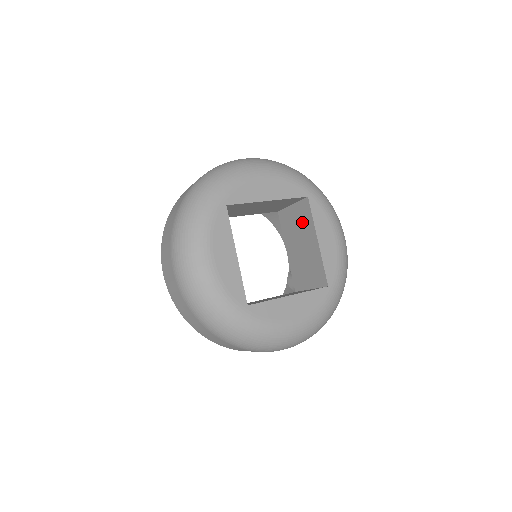
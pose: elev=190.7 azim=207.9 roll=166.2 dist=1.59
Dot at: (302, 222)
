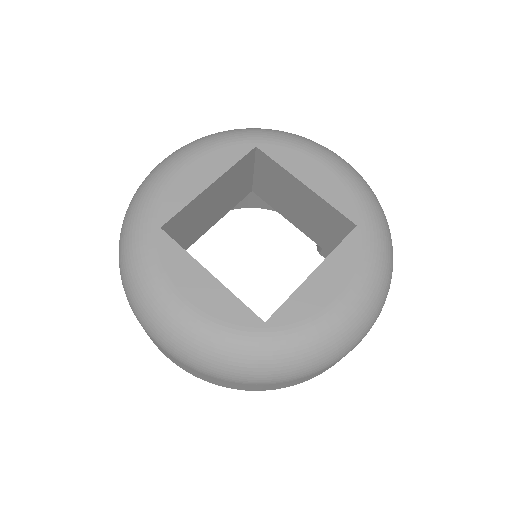
Dot at: (276, 179)
